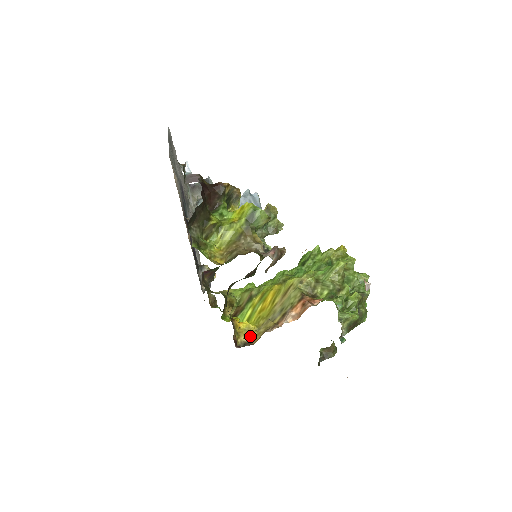
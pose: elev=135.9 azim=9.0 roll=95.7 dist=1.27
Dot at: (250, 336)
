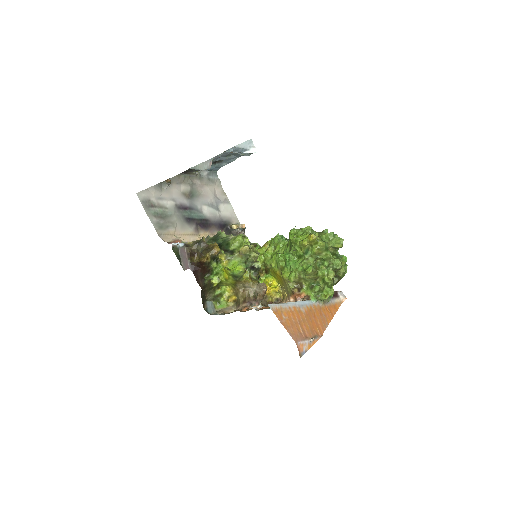
Dot at: (279, 292)
